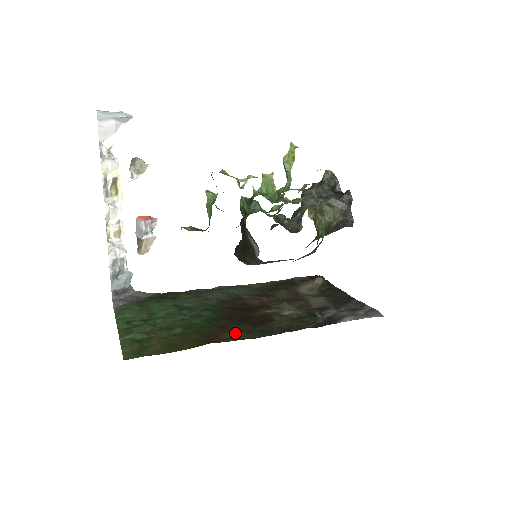
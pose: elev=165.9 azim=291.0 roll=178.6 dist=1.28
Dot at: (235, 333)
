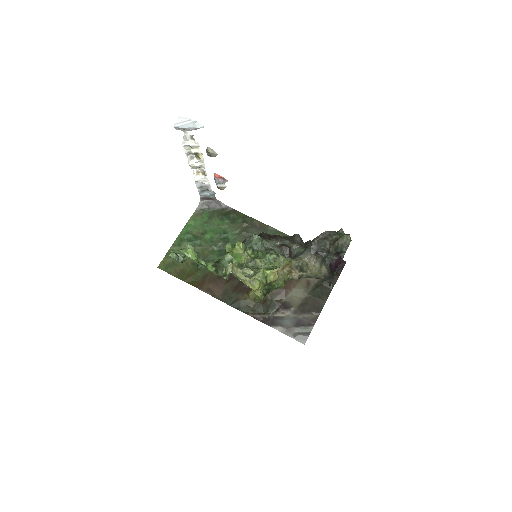
Dot at: (217, 288)
